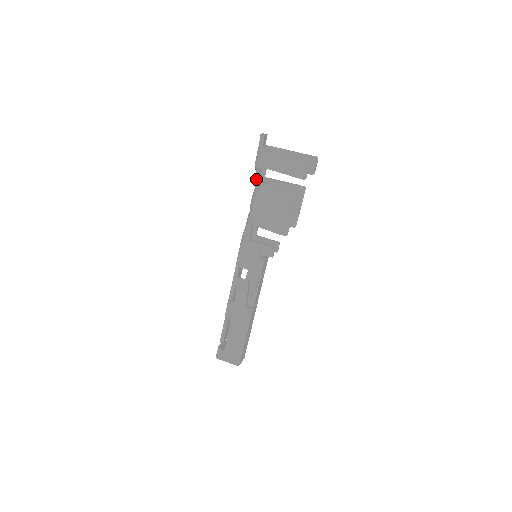
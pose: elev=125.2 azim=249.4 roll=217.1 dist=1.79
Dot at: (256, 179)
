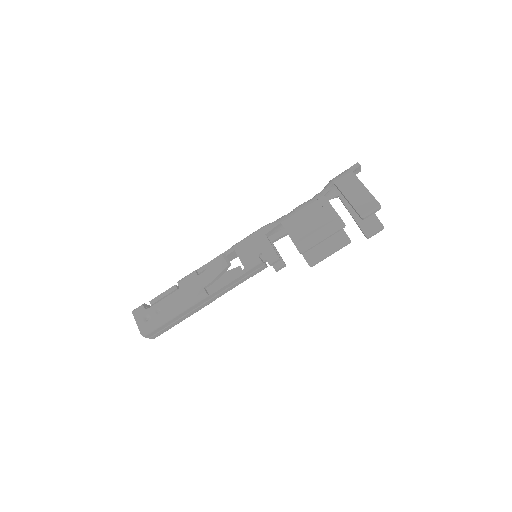
Dot at: (320, 192)
